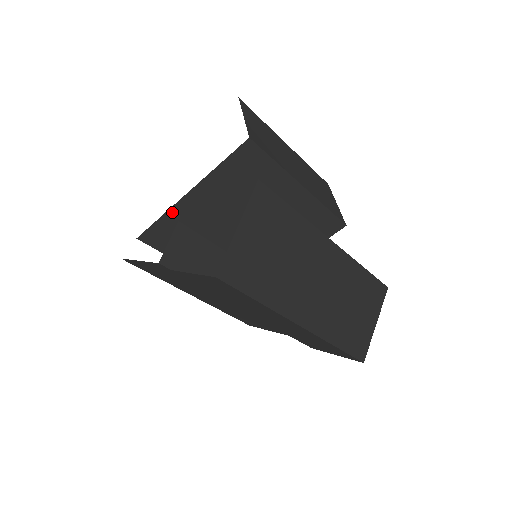
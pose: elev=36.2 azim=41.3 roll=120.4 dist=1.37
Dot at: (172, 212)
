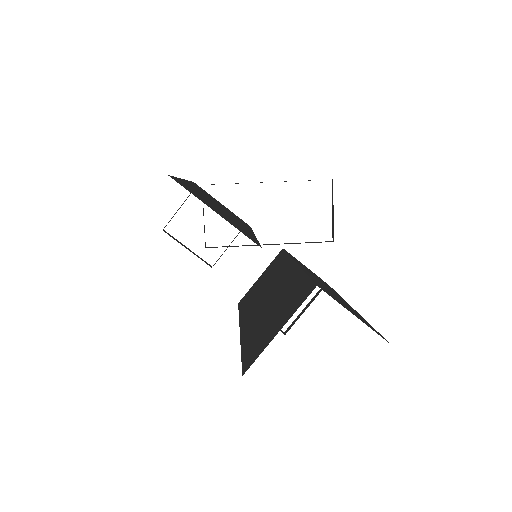
Dot at: occluded
